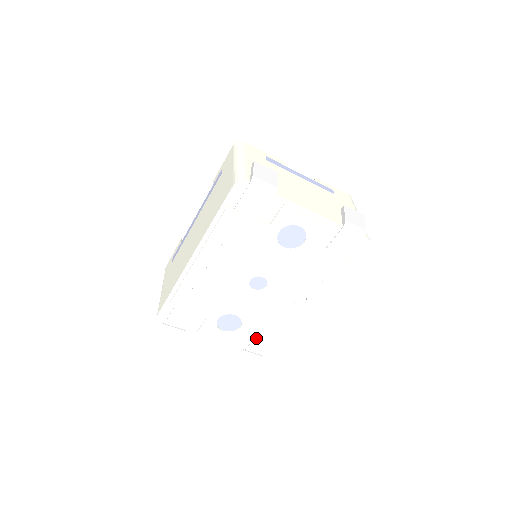
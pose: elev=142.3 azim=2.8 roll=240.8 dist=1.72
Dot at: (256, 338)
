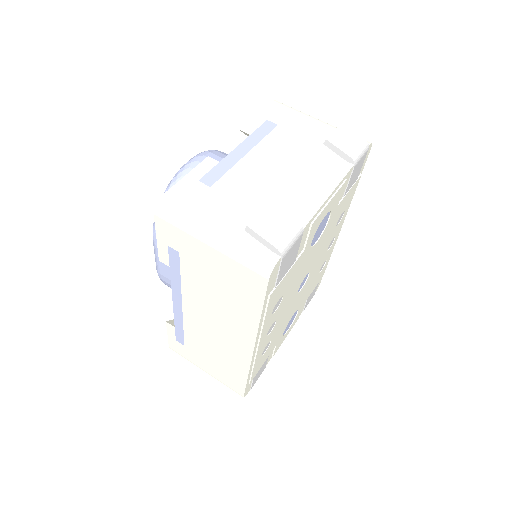
Dot at: (308, 299)
